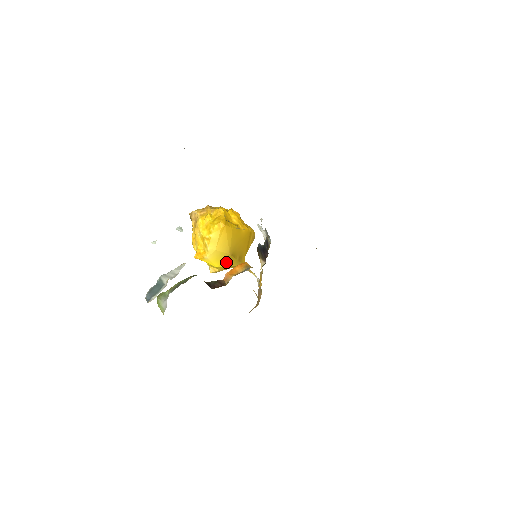
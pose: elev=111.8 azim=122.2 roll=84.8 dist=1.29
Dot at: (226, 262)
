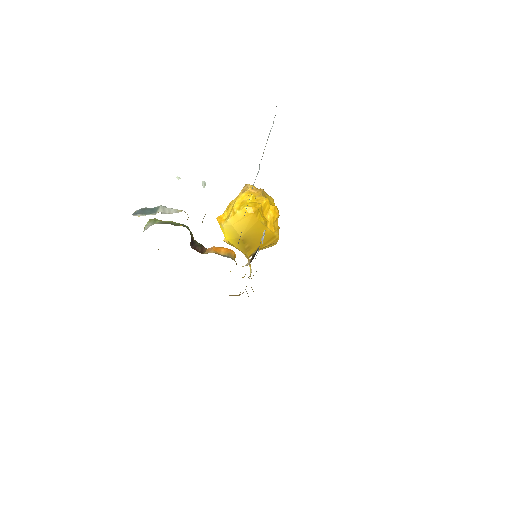
Dot at: (235, 241)
